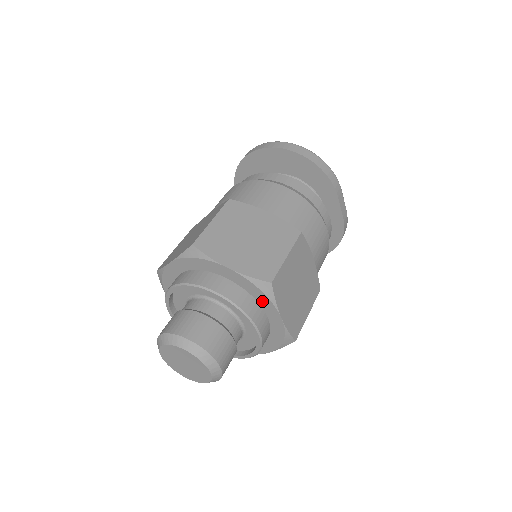
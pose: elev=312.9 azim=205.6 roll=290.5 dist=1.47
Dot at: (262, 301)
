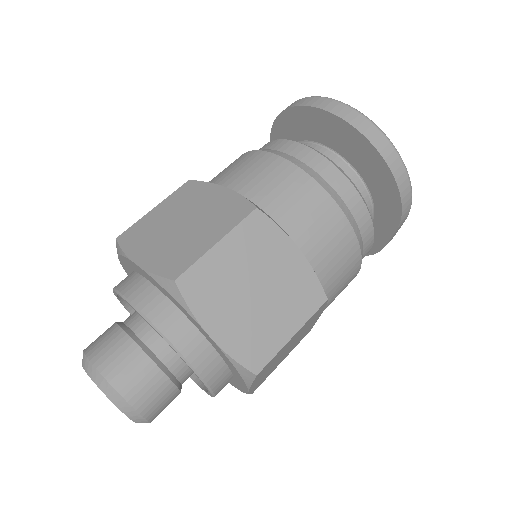
Dot at: (235, 373)
